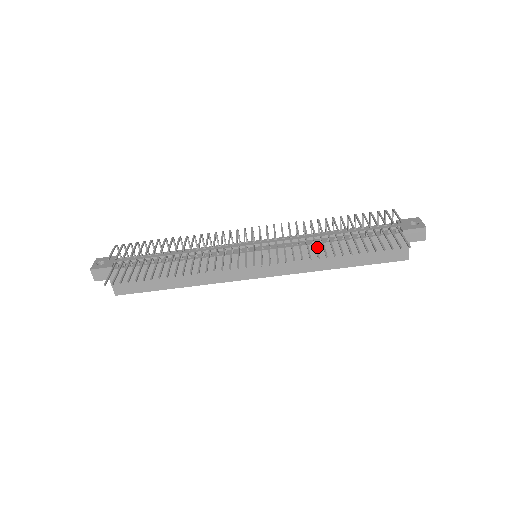
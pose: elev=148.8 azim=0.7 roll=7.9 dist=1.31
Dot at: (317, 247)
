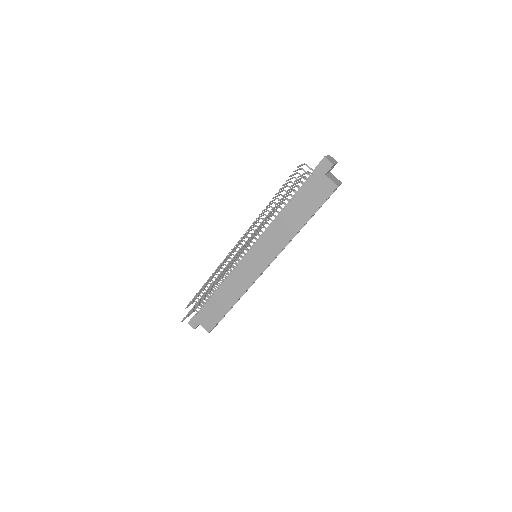
Dot at: (276, 223)
